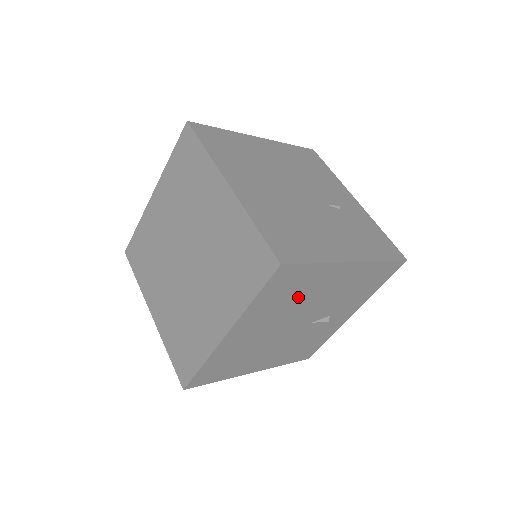
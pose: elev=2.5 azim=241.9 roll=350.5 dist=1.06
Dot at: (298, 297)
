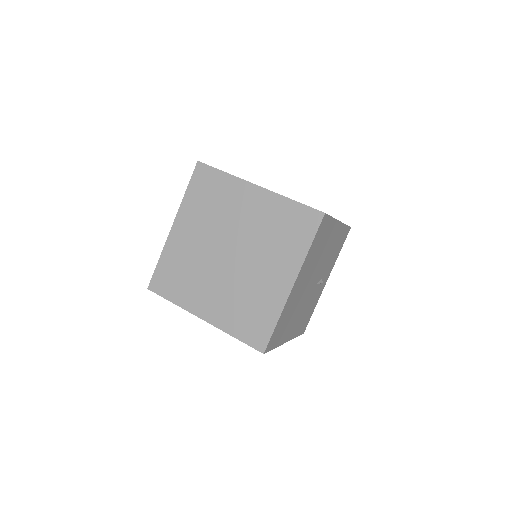
Dot at: (320, 251)
